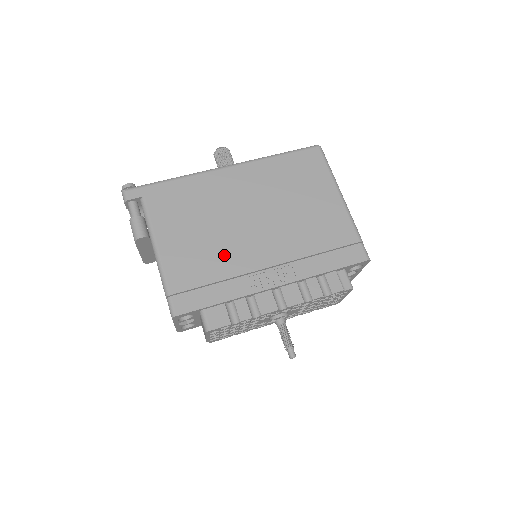
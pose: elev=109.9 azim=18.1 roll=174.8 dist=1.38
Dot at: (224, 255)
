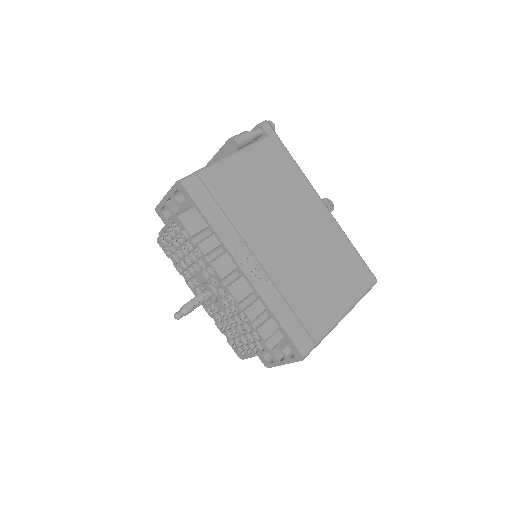
Dot at: (251, 215)
